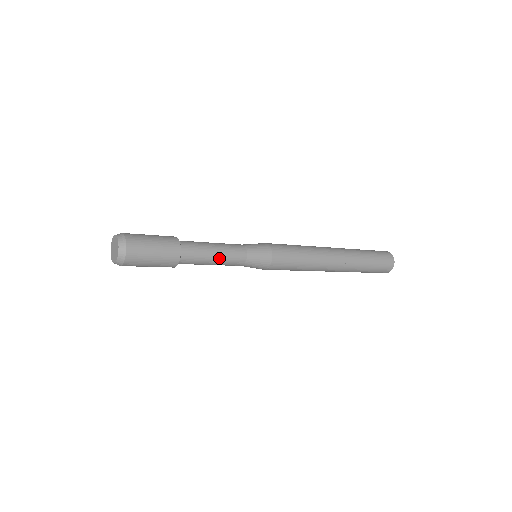
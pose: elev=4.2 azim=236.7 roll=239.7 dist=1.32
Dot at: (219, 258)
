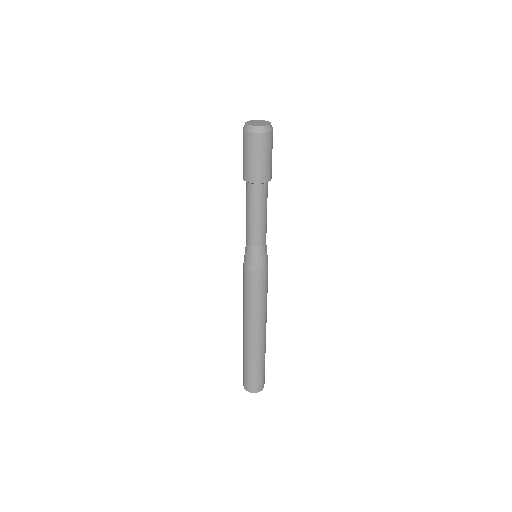
Dot at: (266, 218)
